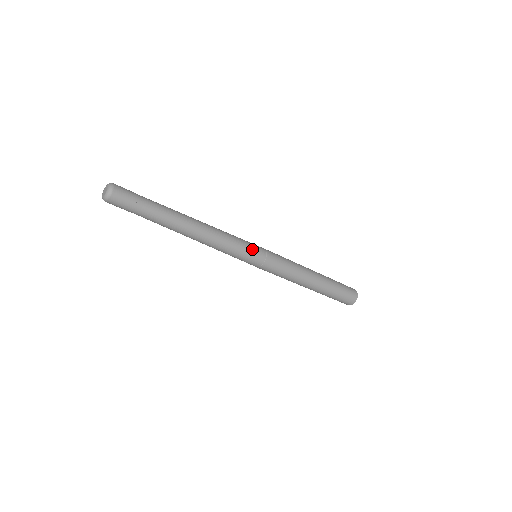
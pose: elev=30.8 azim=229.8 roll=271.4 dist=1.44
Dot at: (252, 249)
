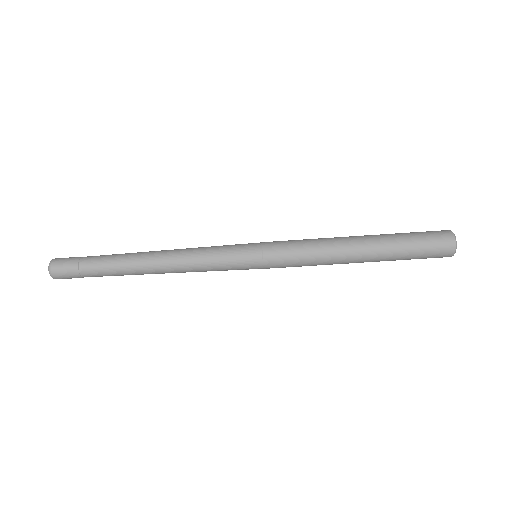
Dot at: occluded
